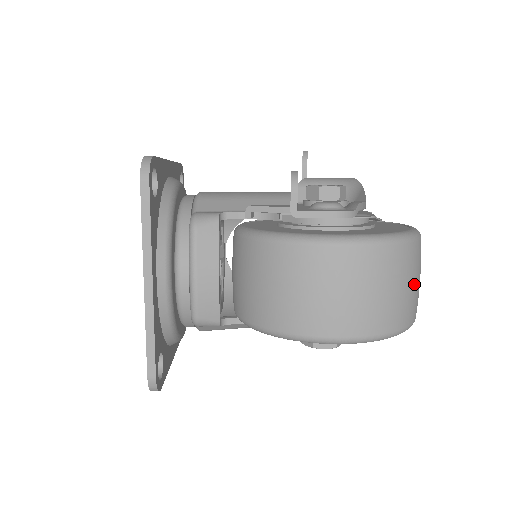
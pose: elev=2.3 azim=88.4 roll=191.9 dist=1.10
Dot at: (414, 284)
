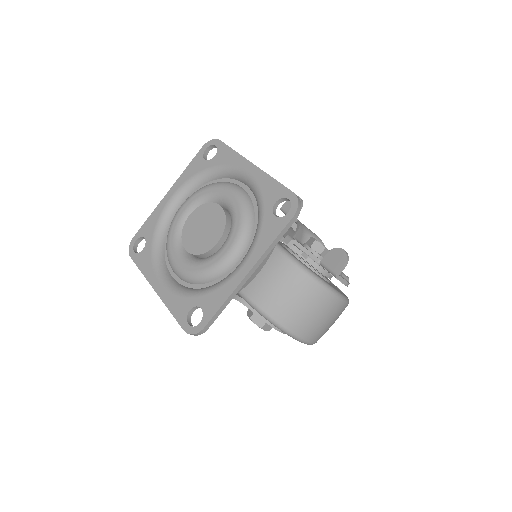
Dot at: occluded
